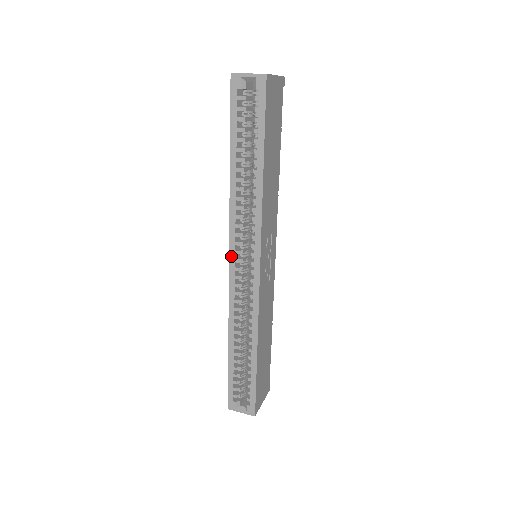
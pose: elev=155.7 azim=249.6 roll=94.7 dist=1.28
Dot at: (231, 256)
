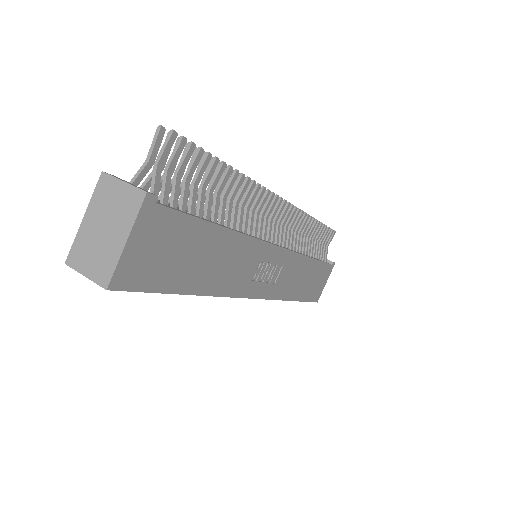
Dot at: occluded
